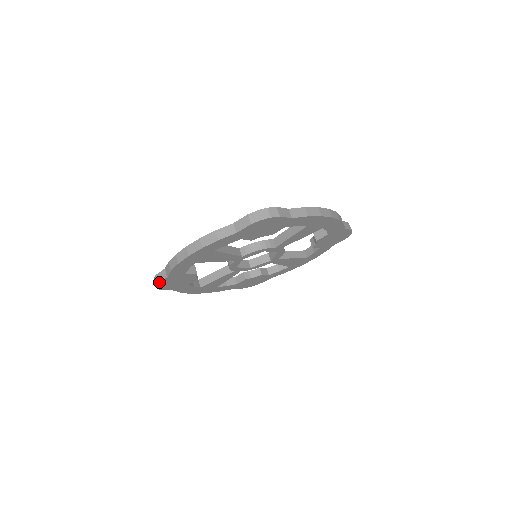
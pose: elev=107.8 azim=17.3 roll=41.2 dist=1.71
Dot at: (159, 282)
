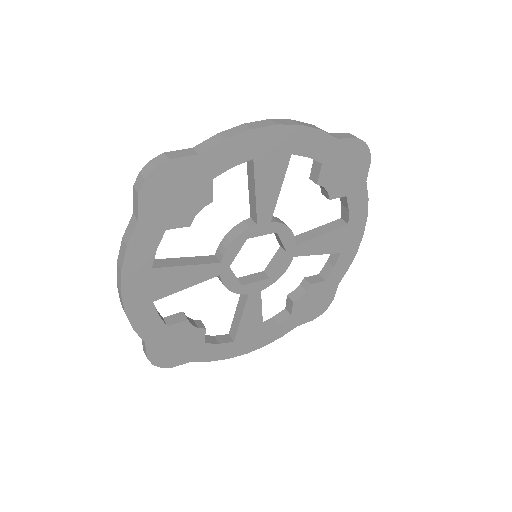
Dot at: (146, 355)
